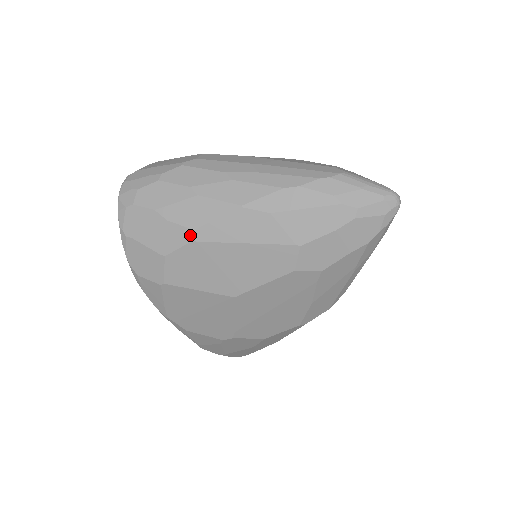
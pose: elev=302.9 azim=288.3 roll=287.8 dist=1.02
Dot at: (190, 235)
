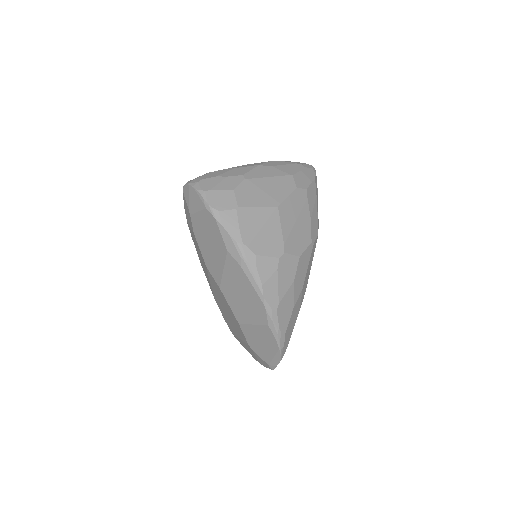
Dot at: (242, 177)
